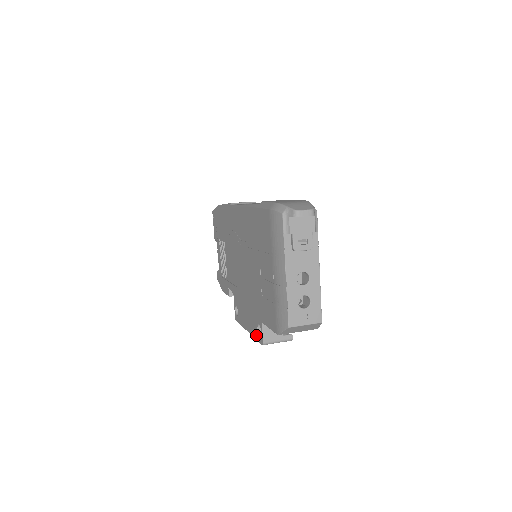
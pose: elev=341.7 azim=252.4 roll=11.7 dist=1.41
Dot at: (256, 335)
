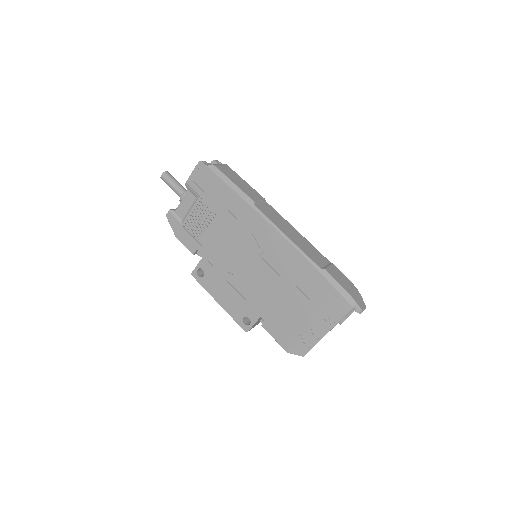
Dot at: (237, 319)
